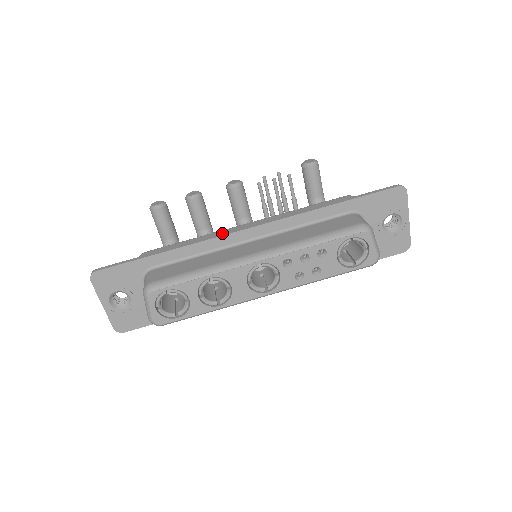
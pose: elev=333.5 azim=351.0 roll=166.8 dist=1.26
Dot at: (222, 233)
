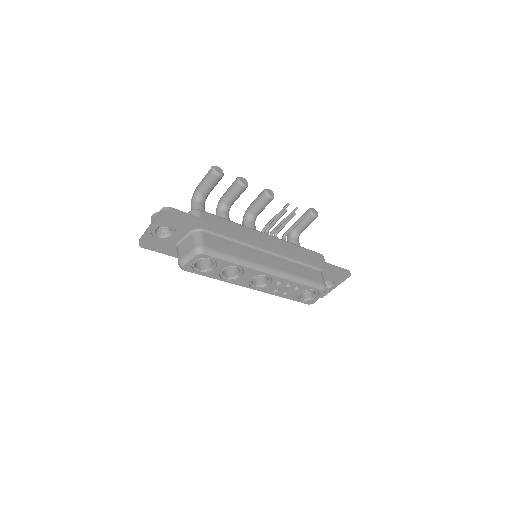
Dot at: occluded
